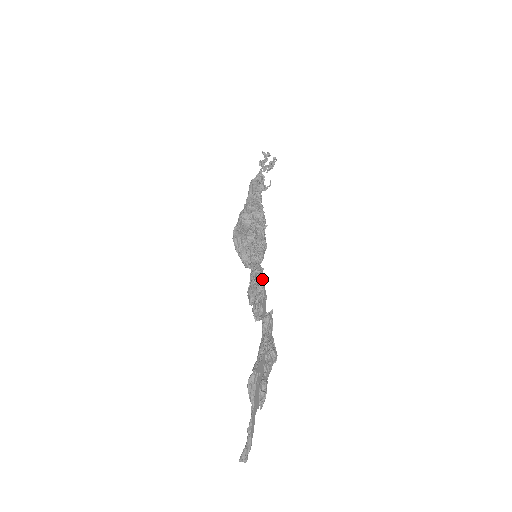
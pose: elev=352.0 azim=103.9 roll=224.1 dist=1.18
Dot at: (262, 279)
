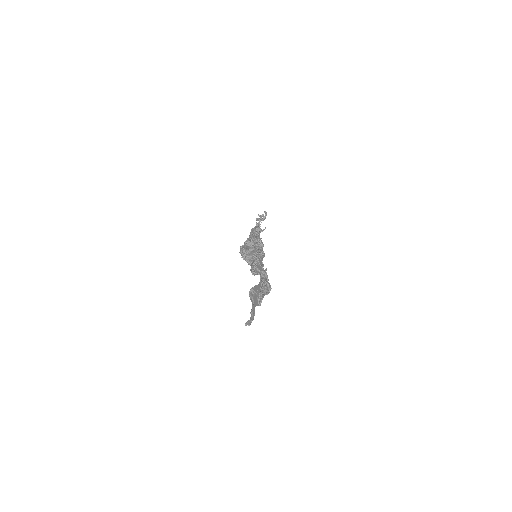
Dot at: occluded
